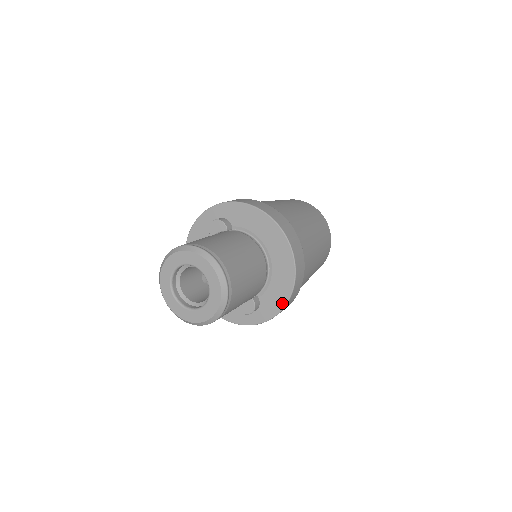
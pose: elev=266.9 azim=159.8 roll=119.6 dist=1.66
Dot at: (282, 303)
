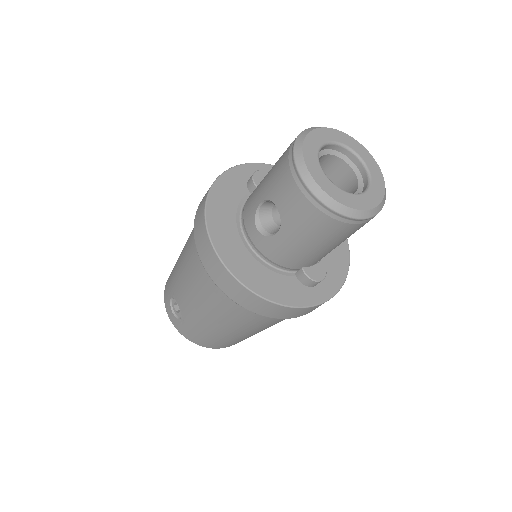
Dot at: (344, 272)
